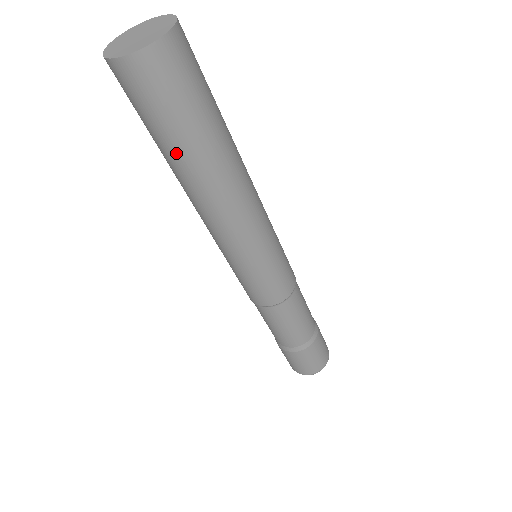
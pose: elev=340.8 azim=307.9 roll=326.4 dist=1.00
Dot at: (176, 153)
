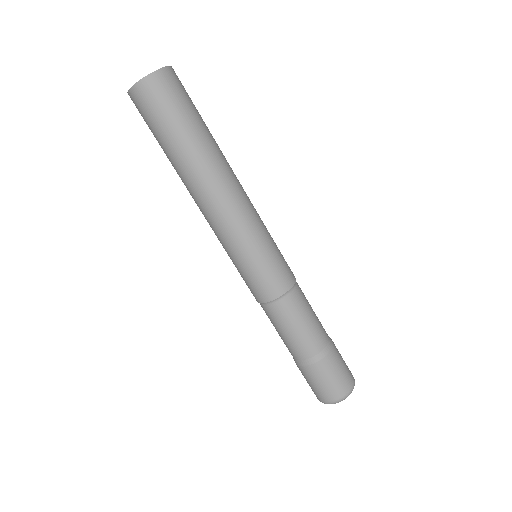
Dot at: (167, 155)
